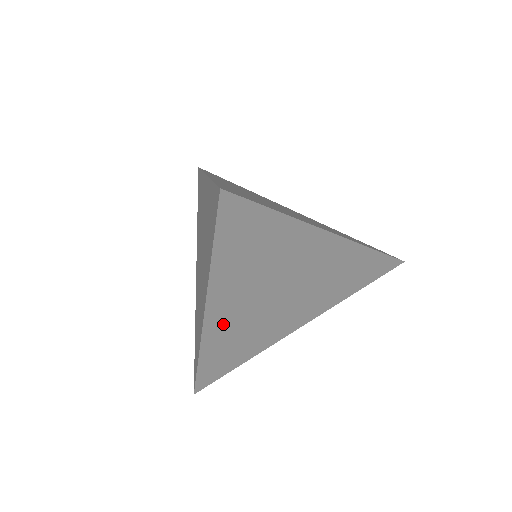
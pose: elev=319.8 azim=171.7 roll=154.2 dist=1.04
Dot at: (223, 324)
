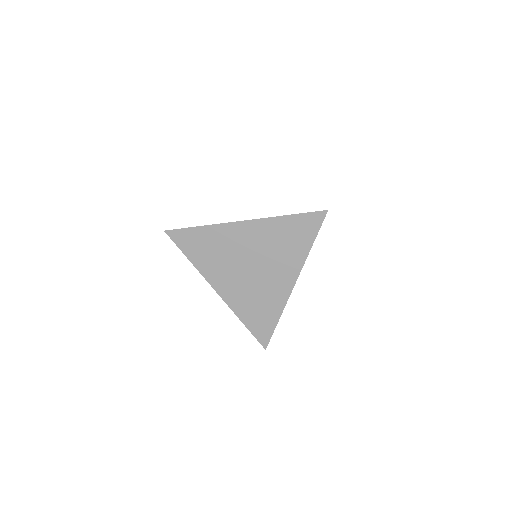
Dot at: (233, 295)
